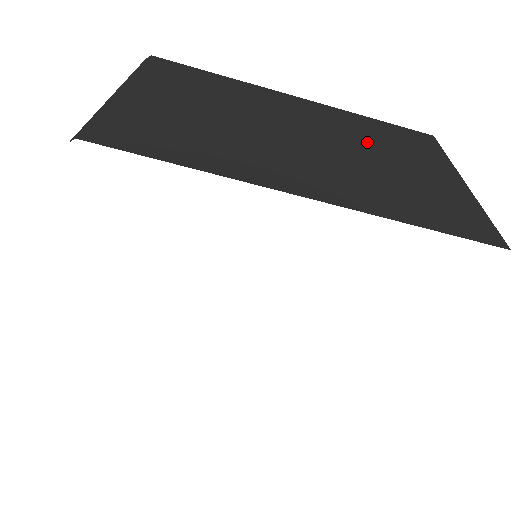
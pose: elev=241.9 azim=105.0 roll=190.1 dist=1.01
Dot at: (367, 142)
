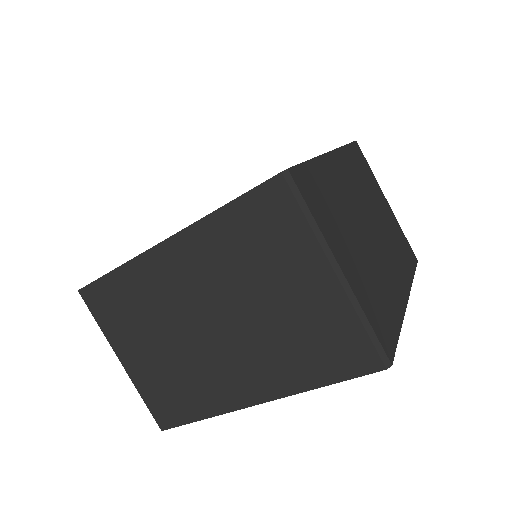
Dot at: (244, 280)
